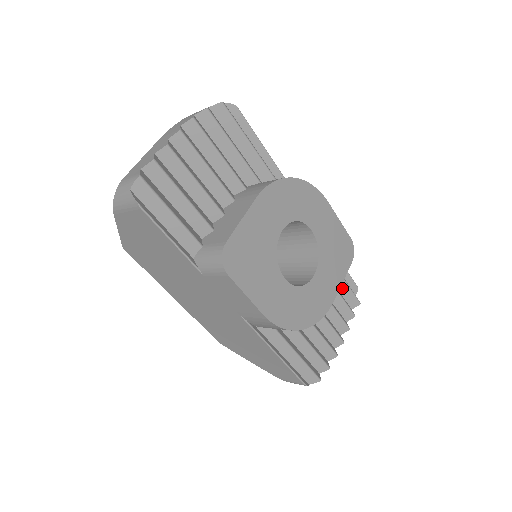
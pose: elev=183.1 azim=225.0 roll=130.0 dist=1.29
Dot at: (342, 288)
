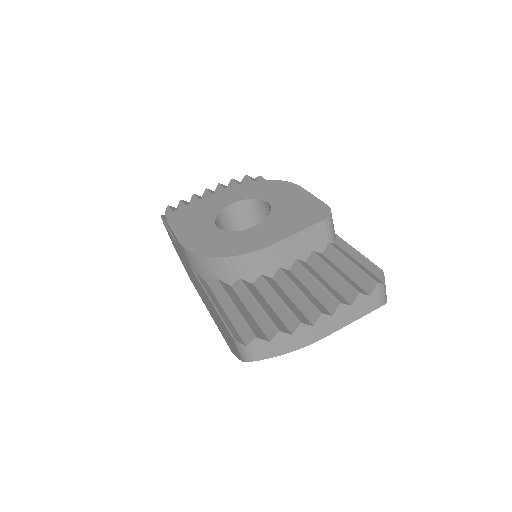
Dot at: (349, 270)
